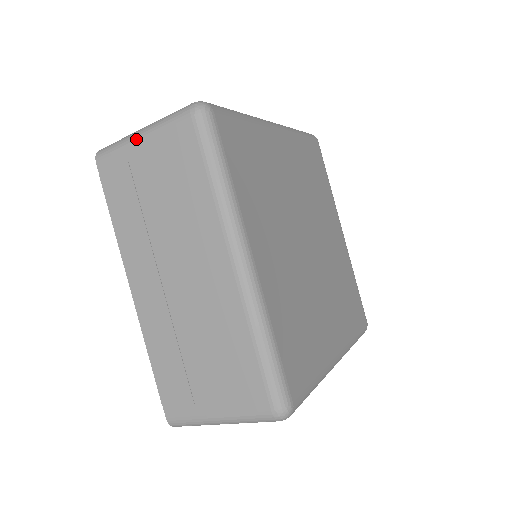
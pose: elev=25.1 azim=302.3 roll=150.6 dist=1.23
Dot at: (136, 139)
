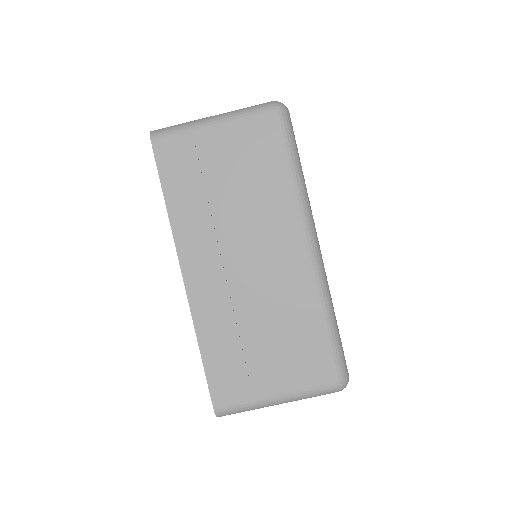
Dot at: (208, 125)
